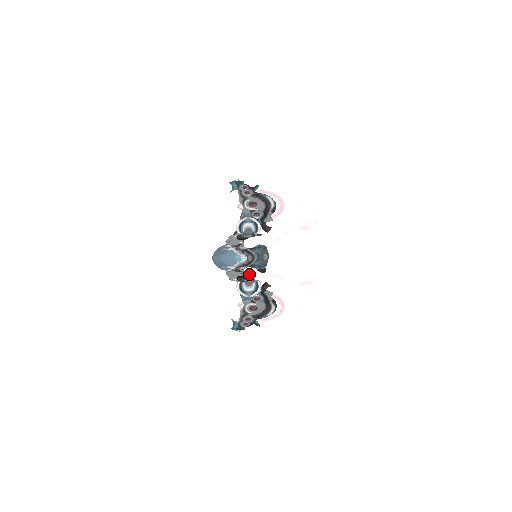
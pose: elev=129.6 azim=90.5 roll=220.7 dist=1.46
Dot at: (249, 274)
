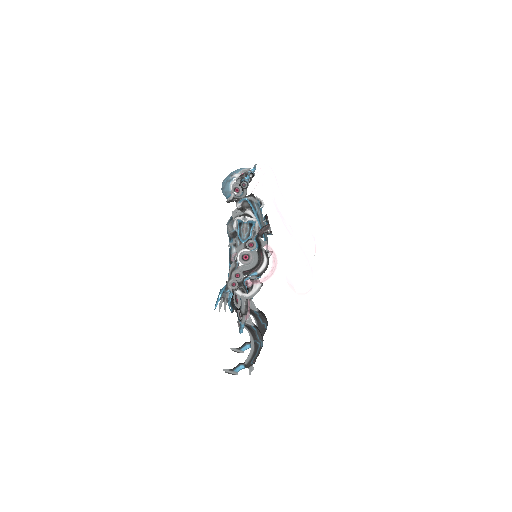
Dot at: (249, 183)
